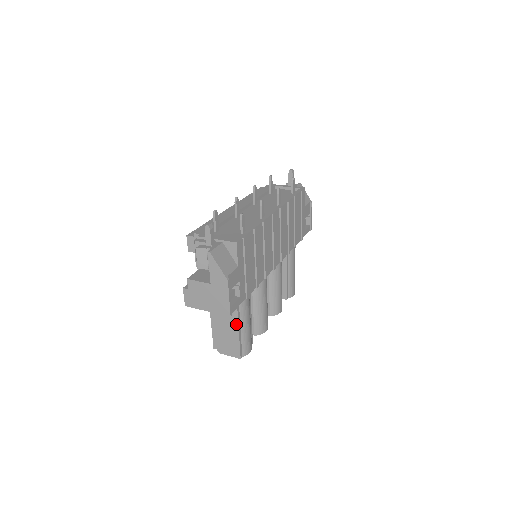
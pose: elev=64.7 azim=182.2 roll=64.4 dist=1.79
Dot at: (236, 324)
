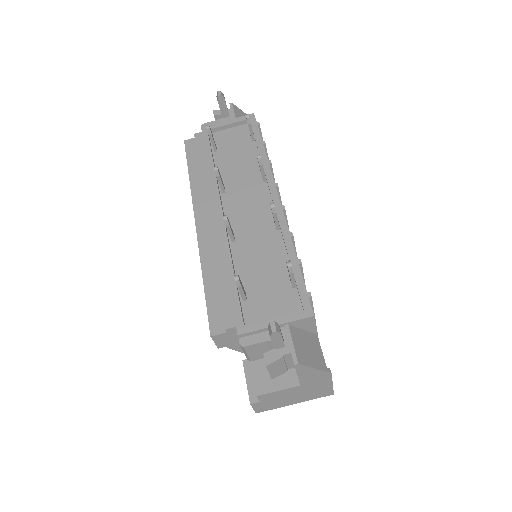
Dot at: occluded
